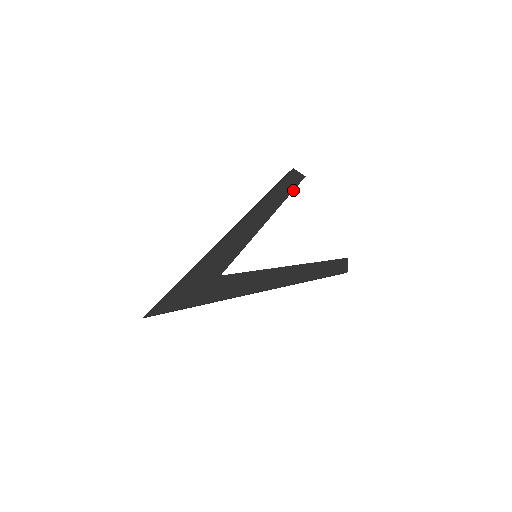
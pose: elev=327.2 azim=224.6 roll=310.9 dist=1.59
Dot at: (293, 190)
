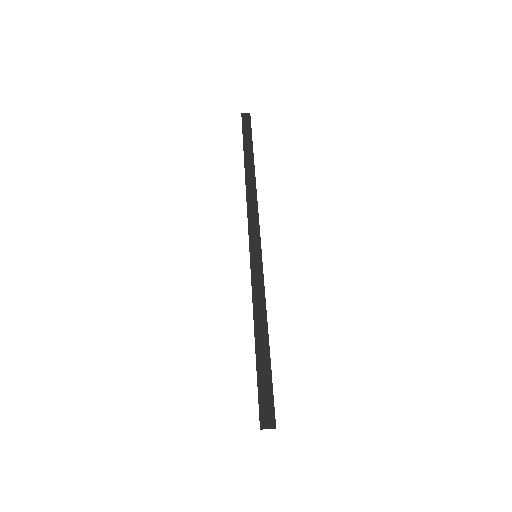
Dot at: occluded
